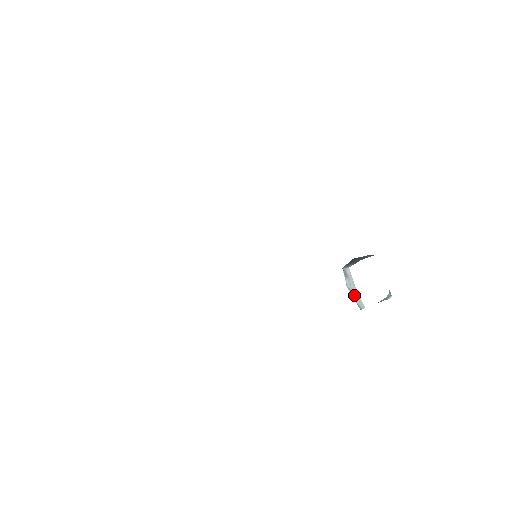
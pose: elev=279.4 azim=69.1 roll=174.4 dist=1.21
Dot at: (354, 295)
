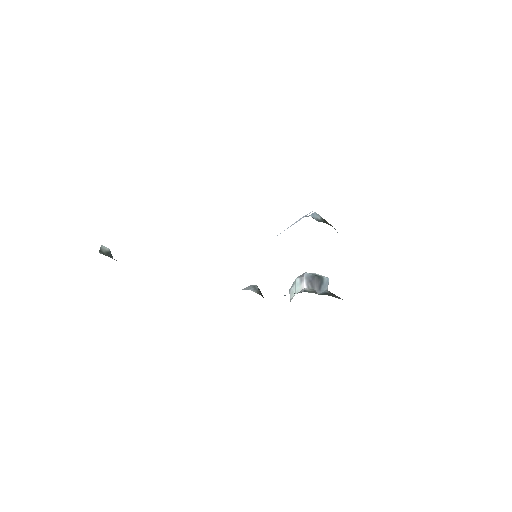
Dot at: (293, 287)
